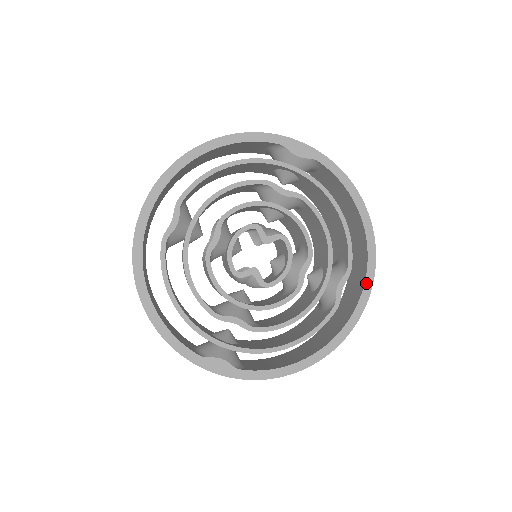
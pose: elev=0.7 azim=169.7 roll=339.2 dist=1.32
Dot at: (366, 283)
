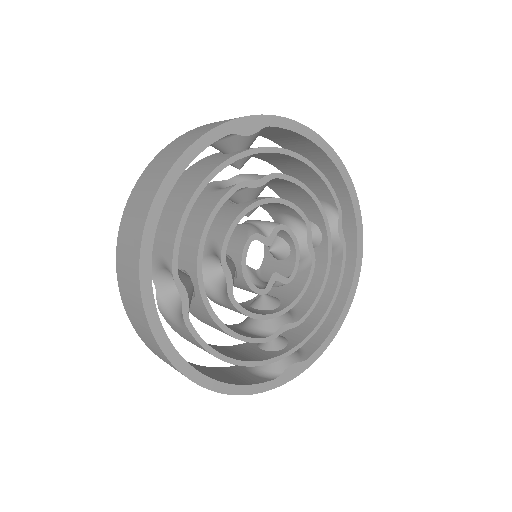
Dot at: (355, 211)
